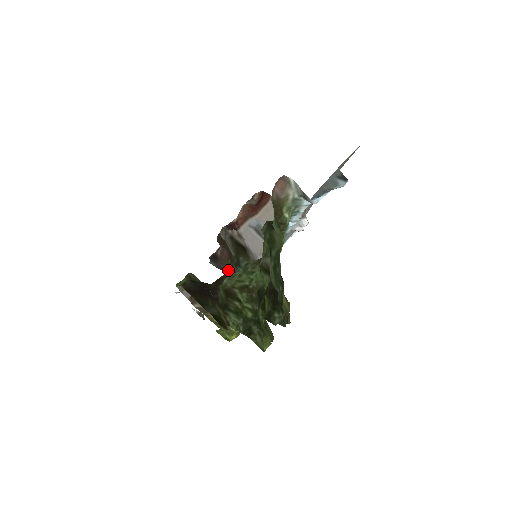
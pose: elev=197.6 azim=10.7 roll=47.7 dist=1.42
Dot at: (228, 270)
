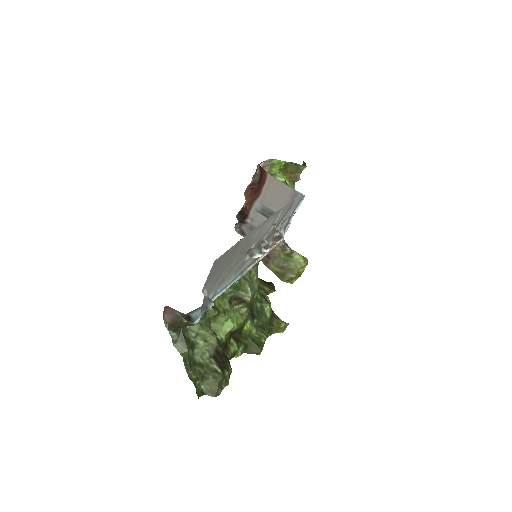
Dot at: occluded
